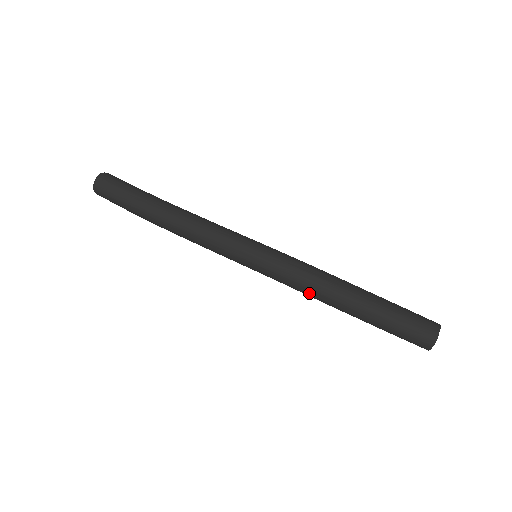
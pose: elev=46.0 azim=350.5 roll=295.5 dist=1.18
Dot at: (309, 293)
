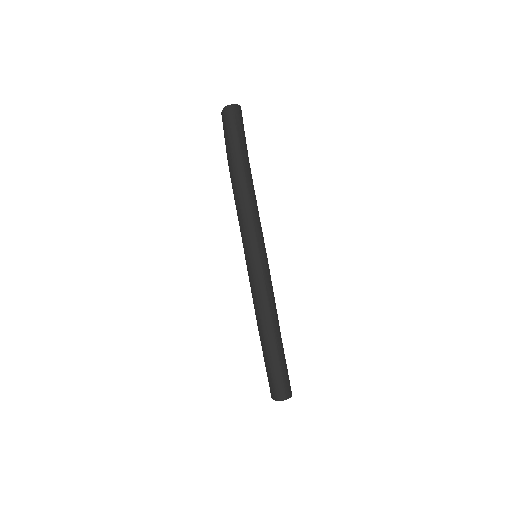
Dot at: (260, 307)
